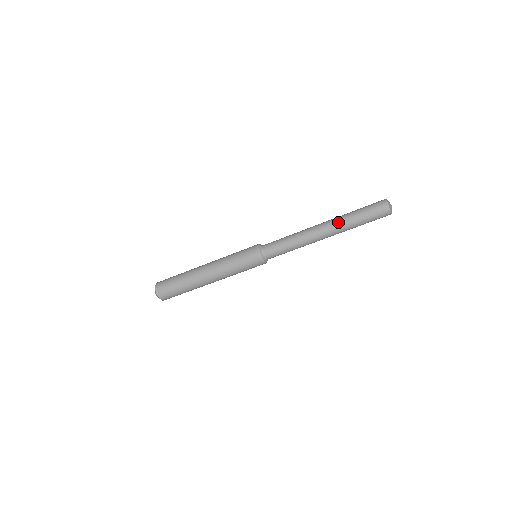
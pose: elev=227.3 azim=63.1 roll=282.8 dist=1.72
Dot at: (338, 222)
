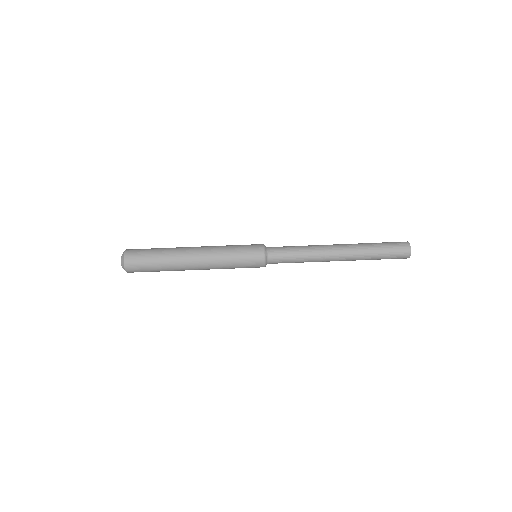
Dot at: (357, 252)
